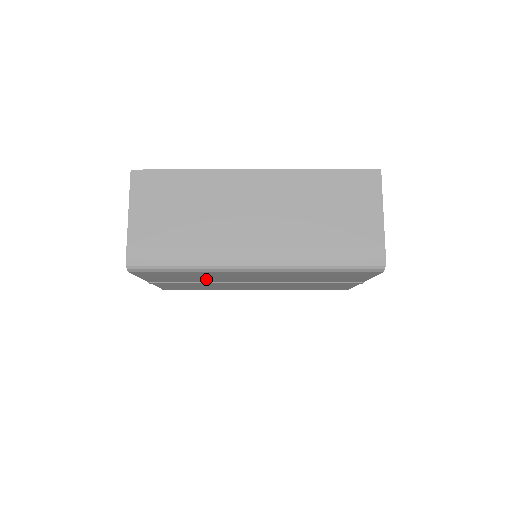
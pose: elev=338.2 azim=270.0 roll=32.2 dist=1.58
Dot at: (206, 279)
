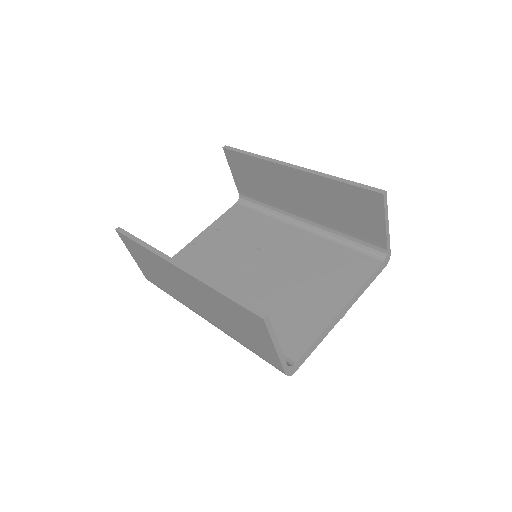
Dot at: occluded
